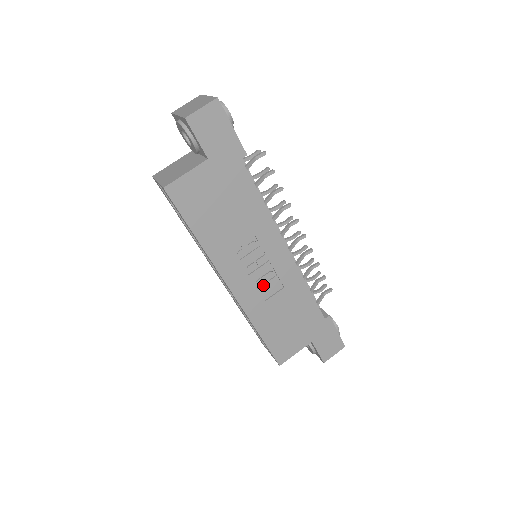
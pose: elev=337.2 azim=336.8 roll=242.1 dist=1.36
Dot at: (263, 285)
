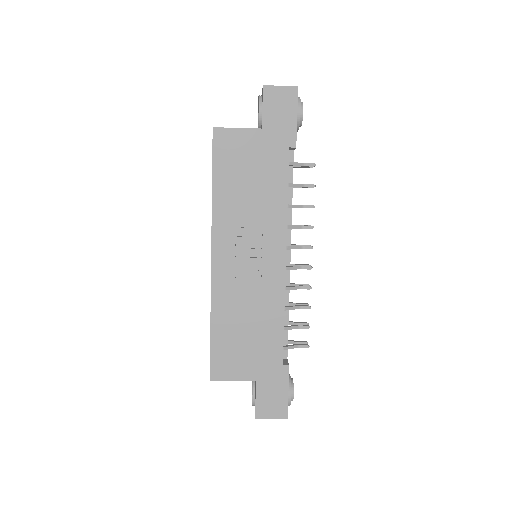
Dot at: (243, 278)
